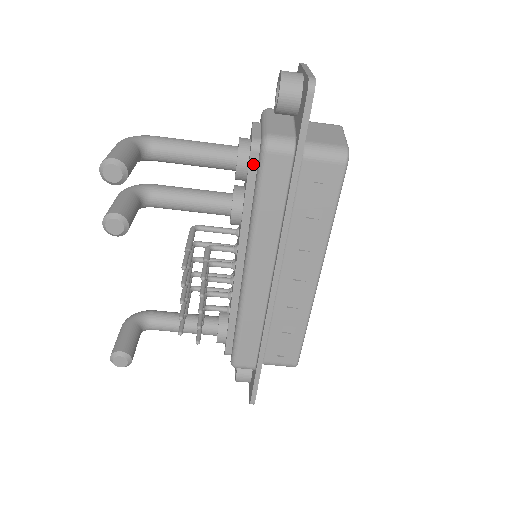
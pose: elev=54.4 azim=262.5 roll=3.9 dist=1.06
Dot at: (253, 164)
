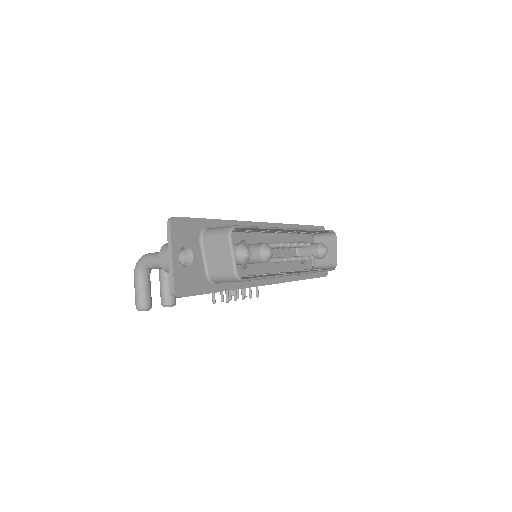
Dot at: occluded
